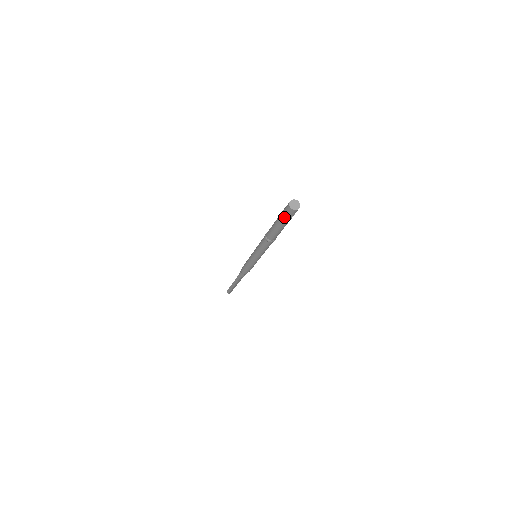
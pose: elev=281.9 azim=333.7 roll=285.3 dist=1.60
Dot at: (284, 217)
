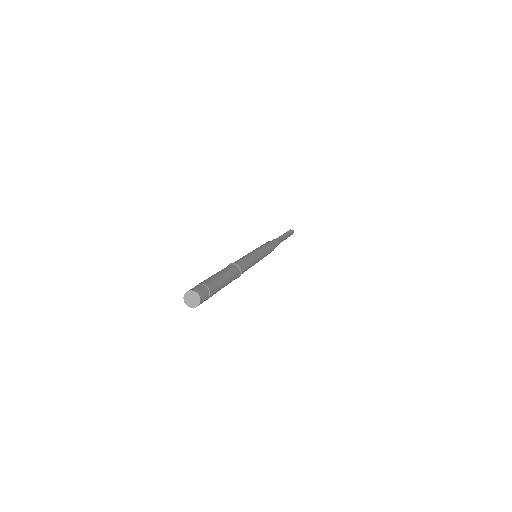
Dot at: occluded
